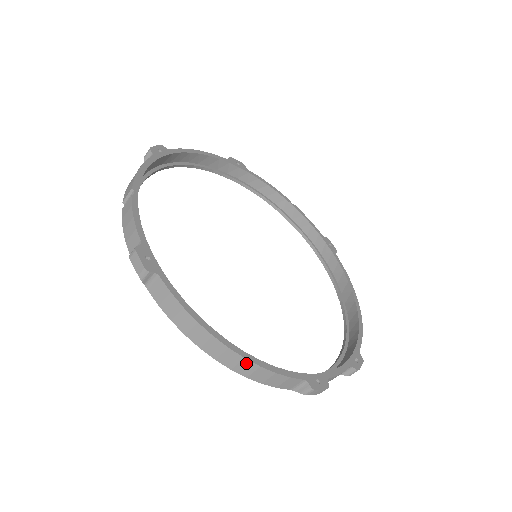
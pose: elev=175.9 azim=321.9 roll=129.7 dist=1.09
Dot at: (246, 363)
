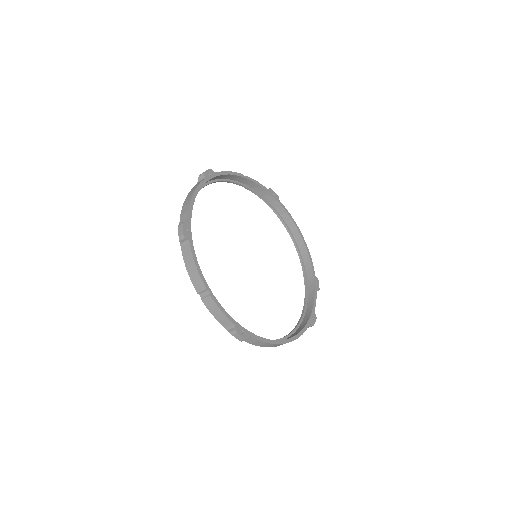
Dot at: occluded
